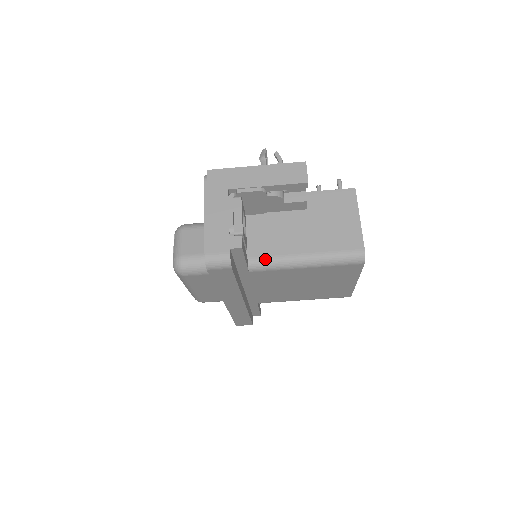
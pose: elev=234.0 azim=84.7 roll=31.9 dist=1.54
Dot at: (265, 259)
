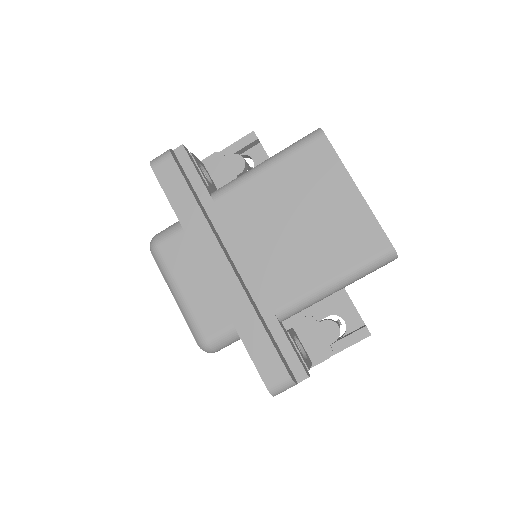
Dot at: (227, 184)
